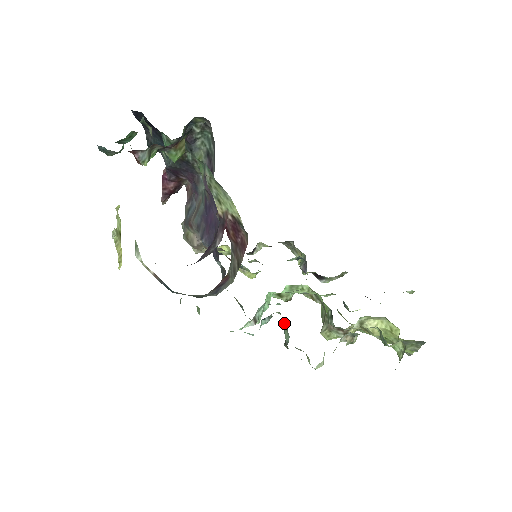
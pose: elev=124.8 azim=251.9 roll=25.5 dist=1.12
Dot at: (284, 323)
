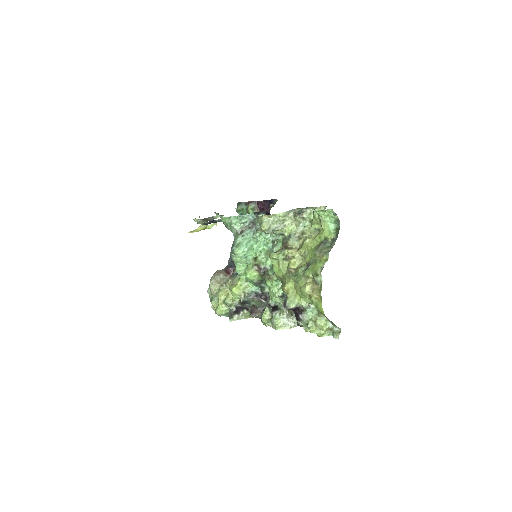
Dot at: occluded
